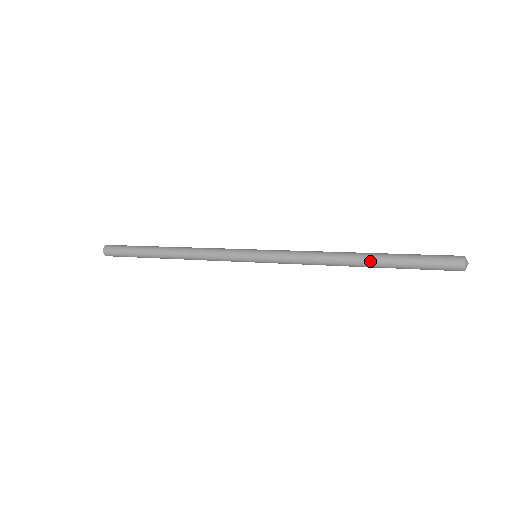
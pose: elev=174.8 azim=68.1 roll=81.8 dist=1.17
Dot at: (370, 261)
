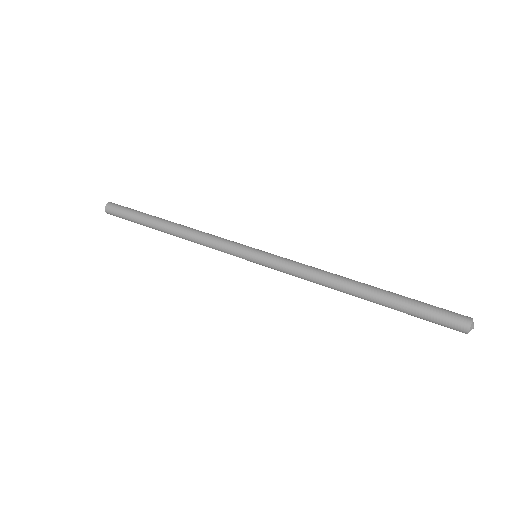
Dot at: (370, 300)
